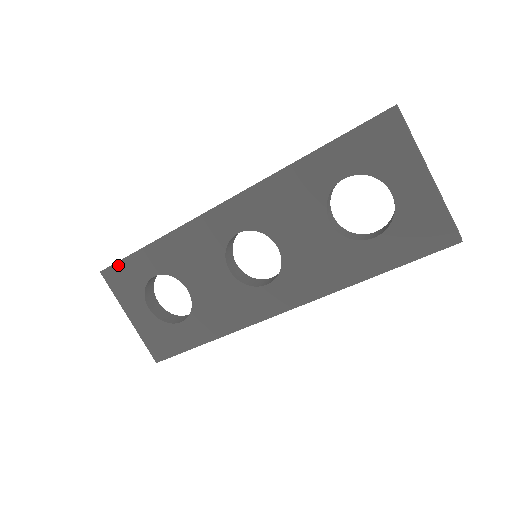
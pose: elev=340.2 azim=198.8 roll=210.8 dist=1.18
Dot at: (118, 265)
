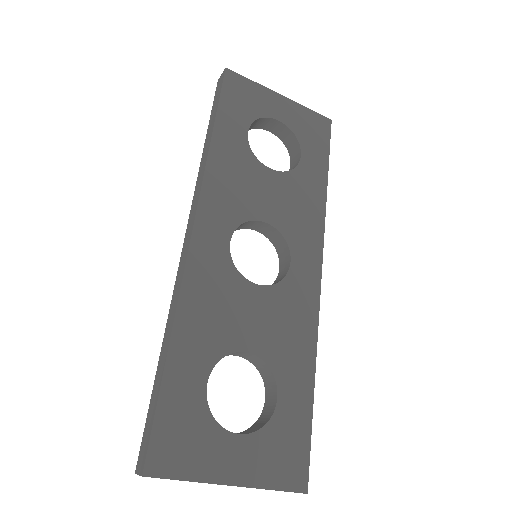
Dot at: (157, 430)
